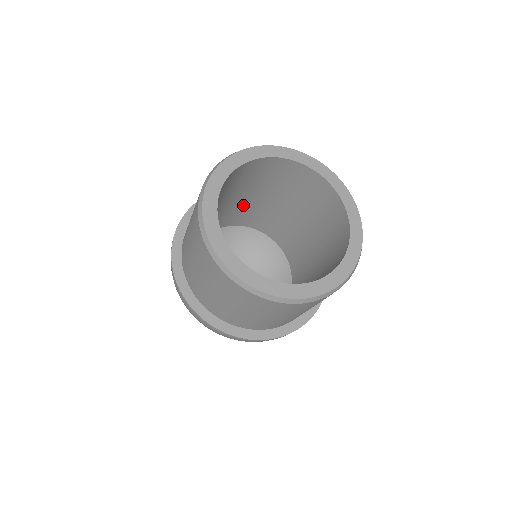
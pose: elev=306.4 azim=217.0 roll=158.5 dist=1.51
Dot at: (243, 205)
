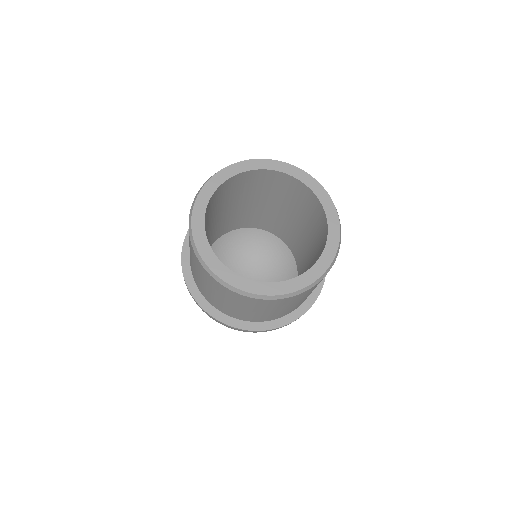
Dot at: (262, 211)
